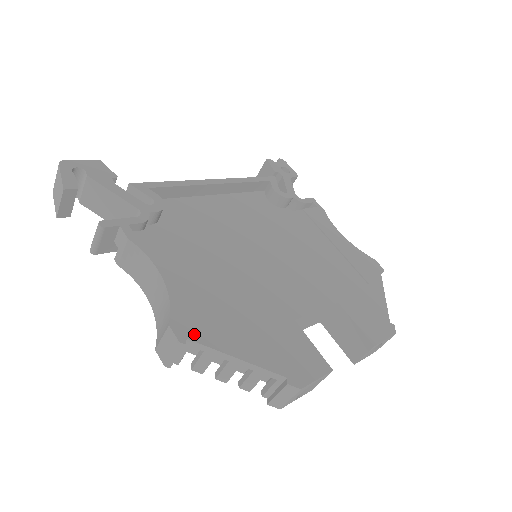
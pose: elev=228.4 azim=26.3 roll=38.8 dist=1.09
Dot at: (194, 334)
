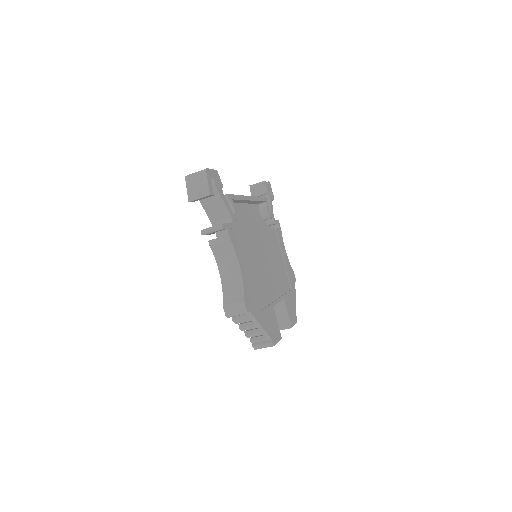
Dot at: (250, 308)
